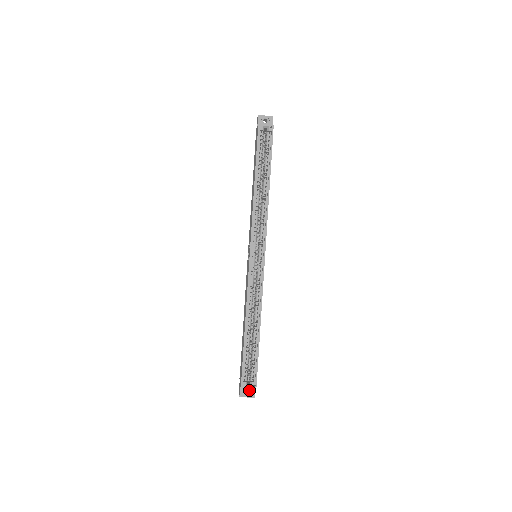
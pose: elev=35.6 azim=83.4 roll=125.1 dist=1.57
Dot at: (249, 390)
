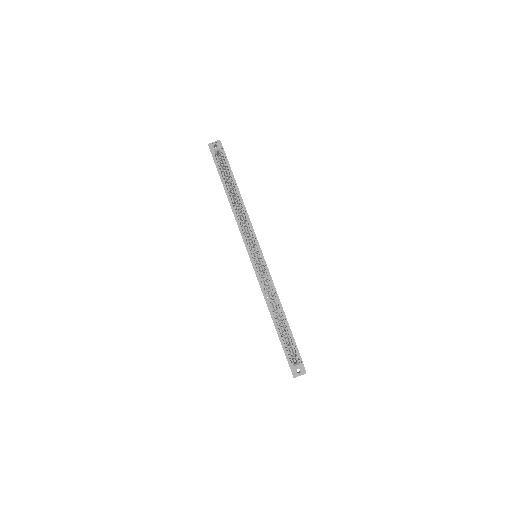
Dot at: occluded
